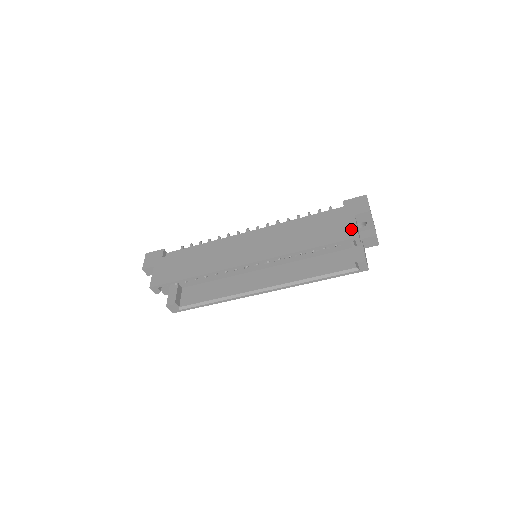
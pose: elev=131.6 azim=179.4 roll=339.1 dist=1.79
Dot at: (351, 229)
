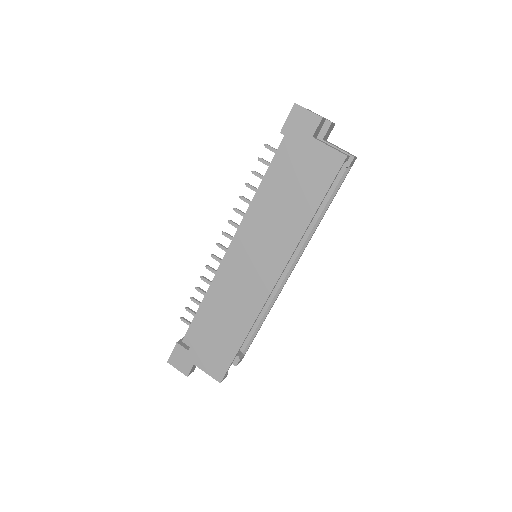
Dot at: (329, 155)
